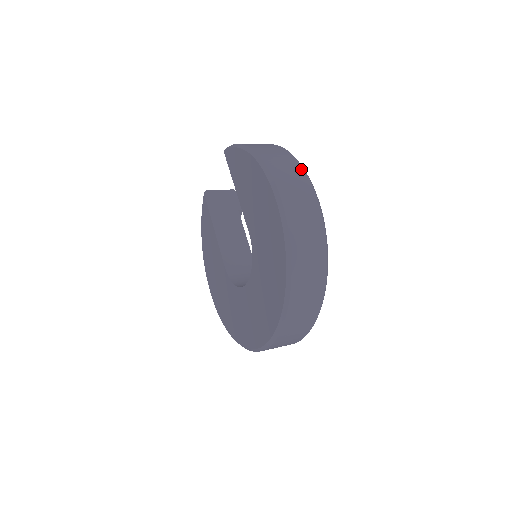
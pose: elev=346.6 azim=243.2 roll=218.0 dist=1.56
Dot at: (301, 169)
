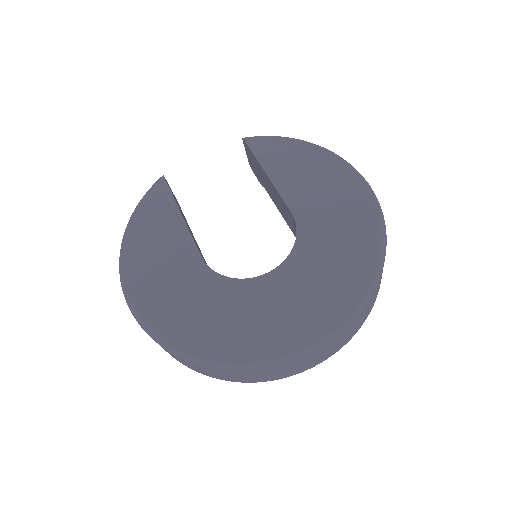
Dot at: occluded
